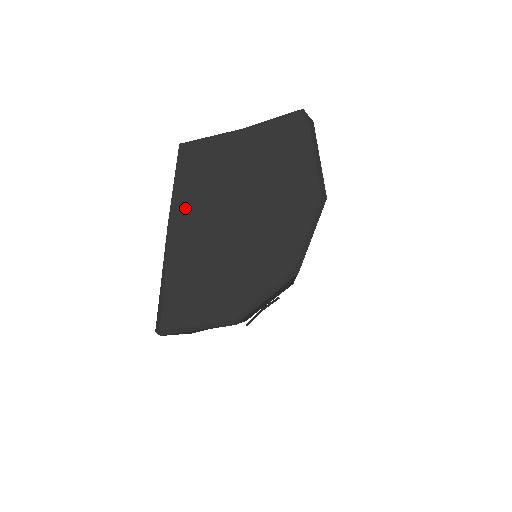
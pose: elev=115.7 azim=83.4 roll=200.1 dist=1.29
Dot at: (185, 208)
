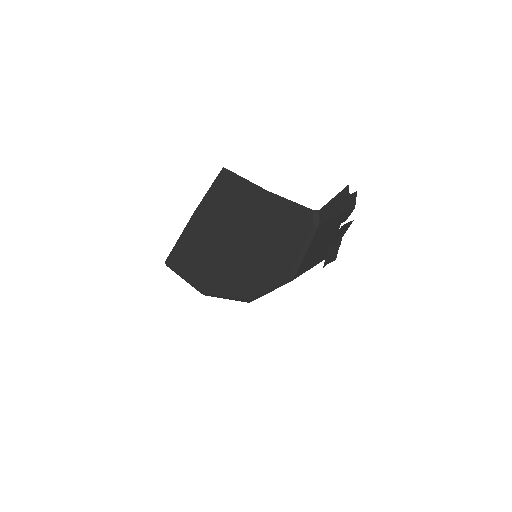
Dot at: (207, 212)
